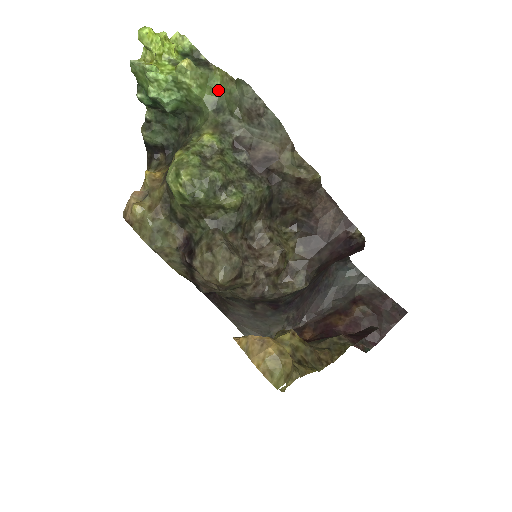
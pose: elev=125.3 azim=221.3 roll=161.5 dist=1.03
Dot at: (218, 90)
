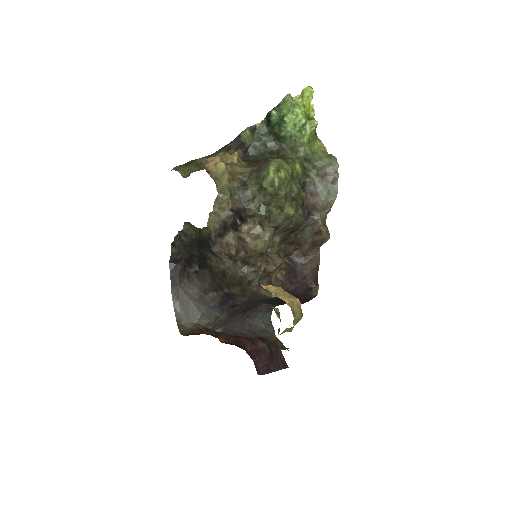
Dot at: (313, 150)
